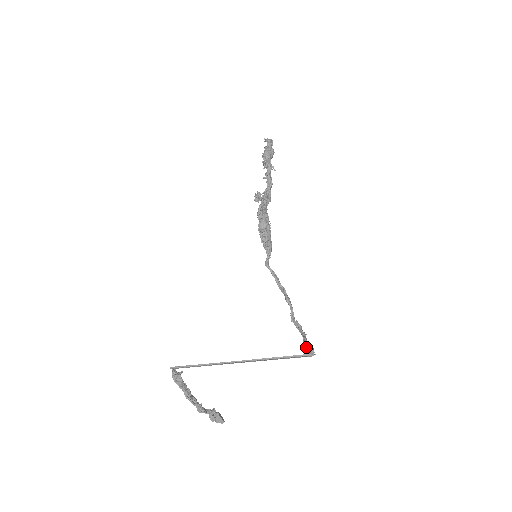
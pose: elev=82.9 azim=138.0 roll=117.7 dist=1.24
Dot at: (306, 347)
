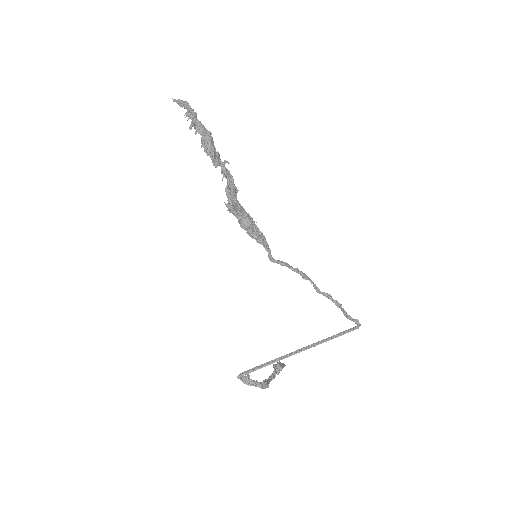
Dot at: (349, 319)
